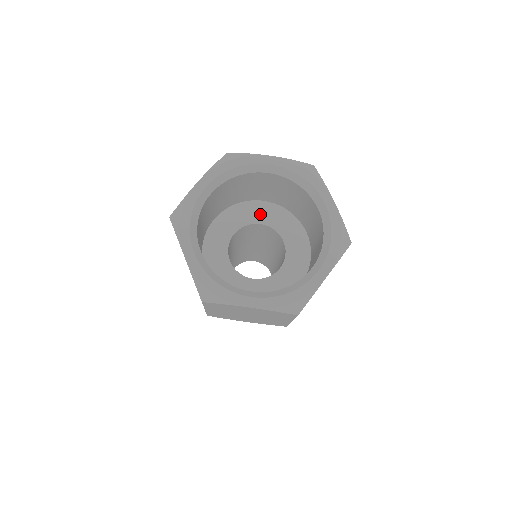
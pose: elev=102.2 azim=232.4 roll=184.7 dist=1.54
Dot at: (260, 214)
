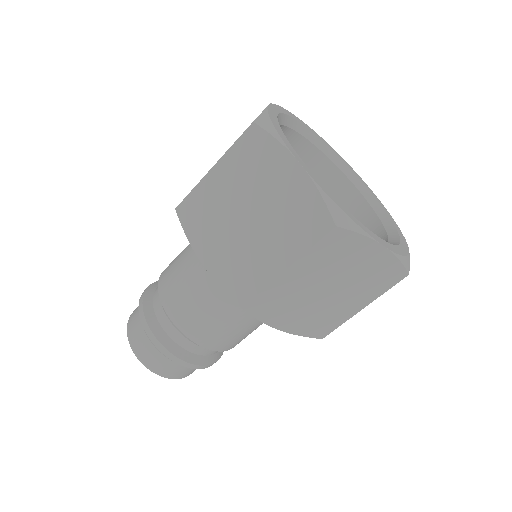
Dot at: occluded
